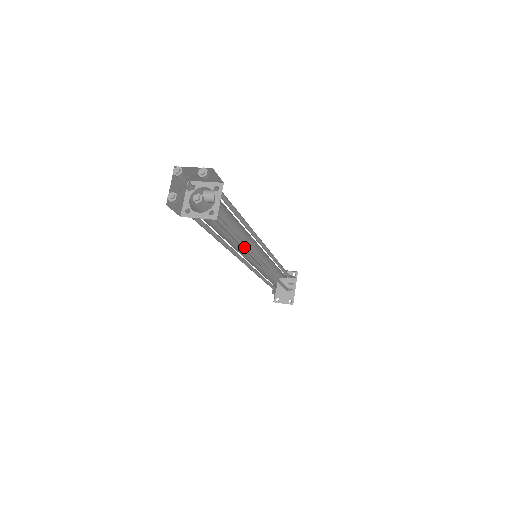
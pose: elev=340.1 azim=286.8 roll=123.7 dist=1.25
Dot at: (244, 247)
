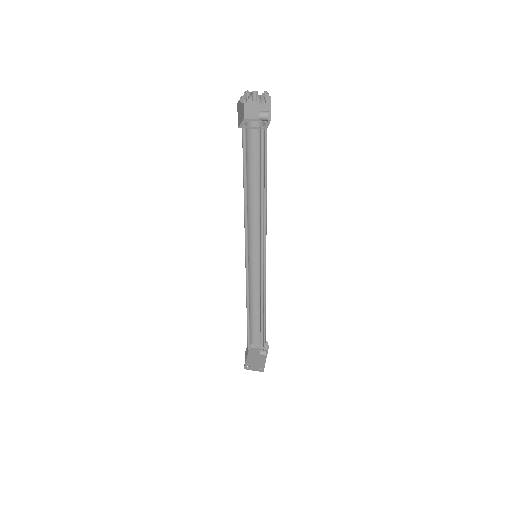
Dot at: (260, 211)
